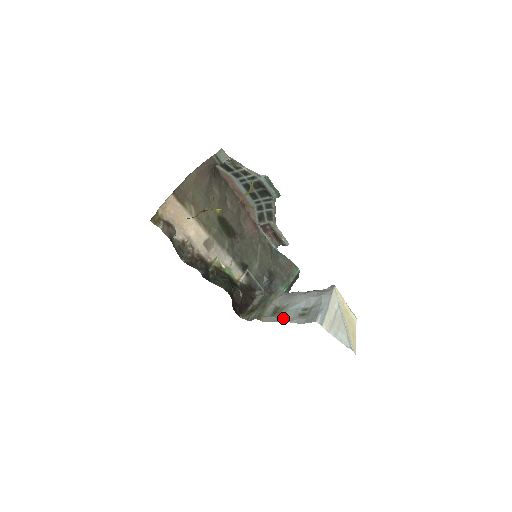
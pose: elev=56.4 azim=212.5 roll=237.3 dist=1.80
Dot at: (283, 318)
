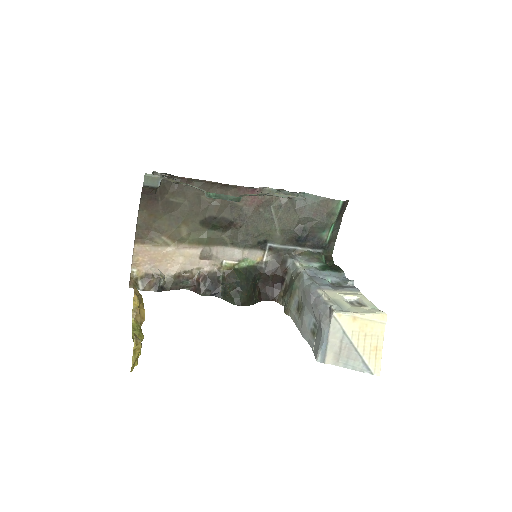
Dot at: (301, 327)
